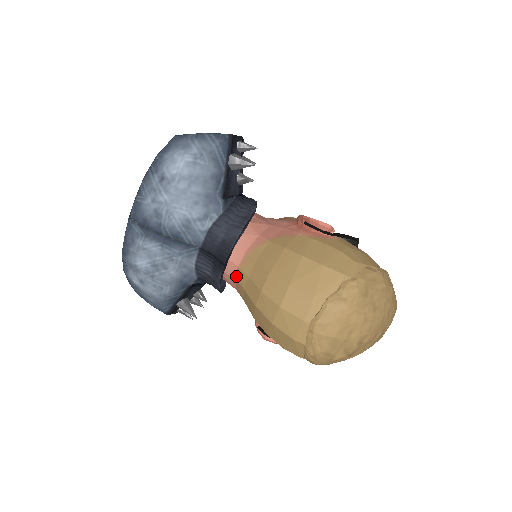
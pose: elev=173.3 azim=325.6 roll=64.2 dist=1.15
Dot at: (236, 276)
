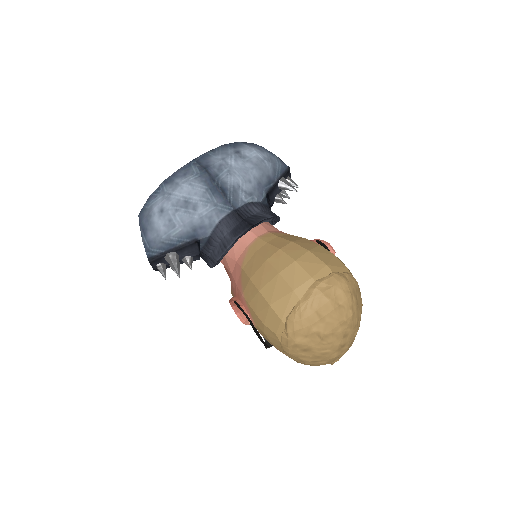
Dot at: (250, 244)
